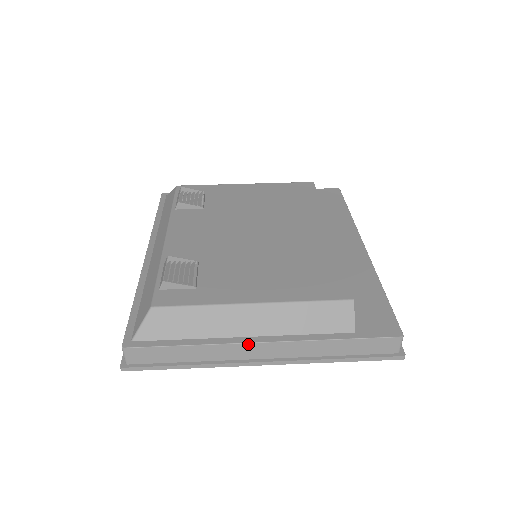
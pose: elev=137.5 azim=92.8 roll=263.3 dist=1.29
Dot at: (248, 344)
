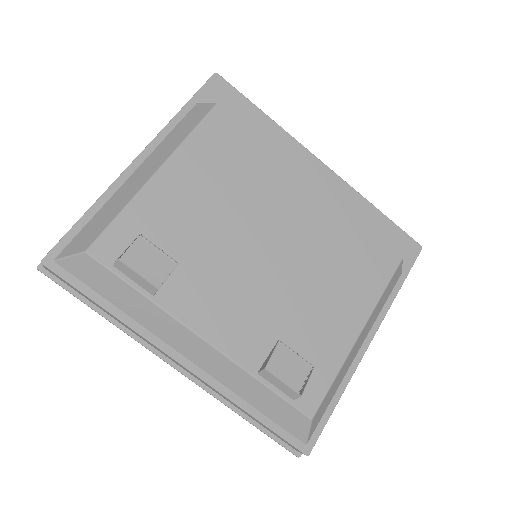
Dot at: occluded
